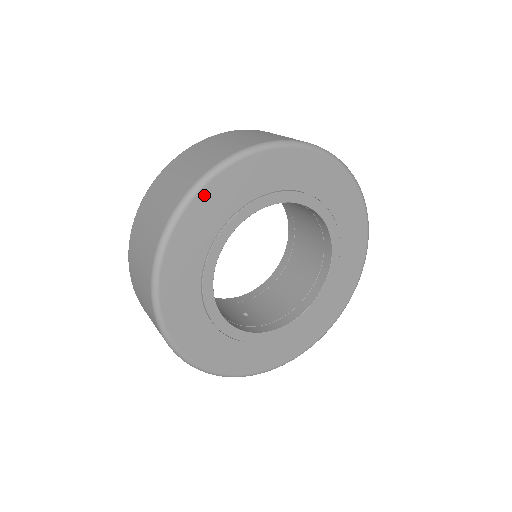
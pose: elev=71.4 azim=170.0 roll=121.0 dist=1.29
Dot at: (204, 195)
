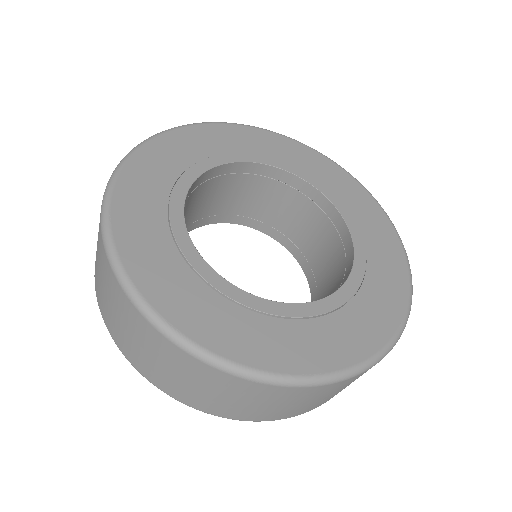
Dot at: (118, 209)
